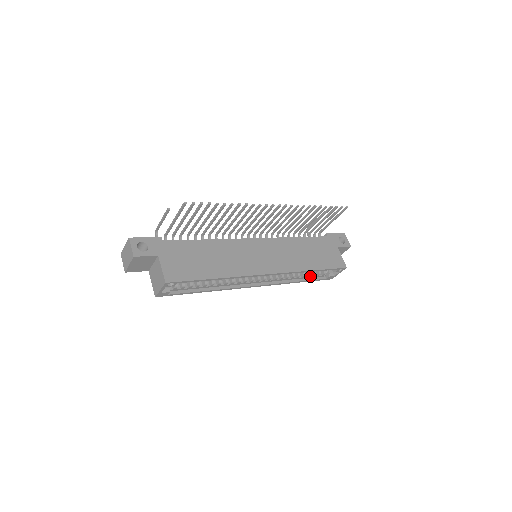
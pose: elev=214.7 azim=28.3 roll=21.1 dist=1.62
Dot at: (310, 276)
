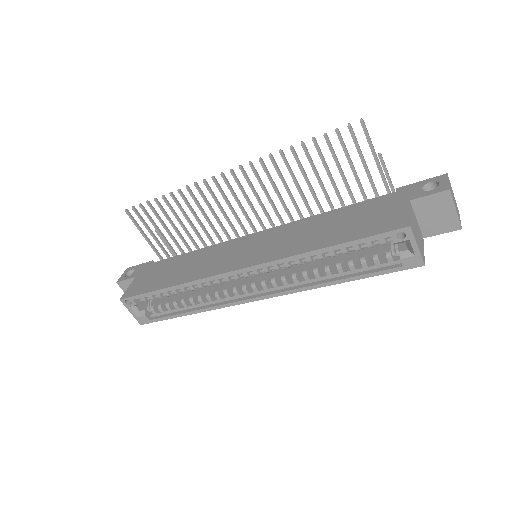
Dot at: (360, 268)
